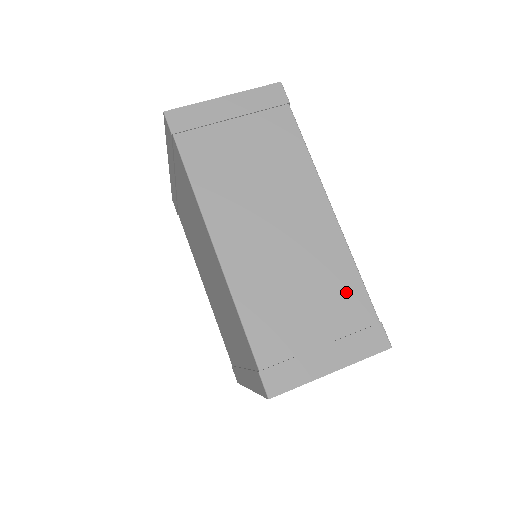
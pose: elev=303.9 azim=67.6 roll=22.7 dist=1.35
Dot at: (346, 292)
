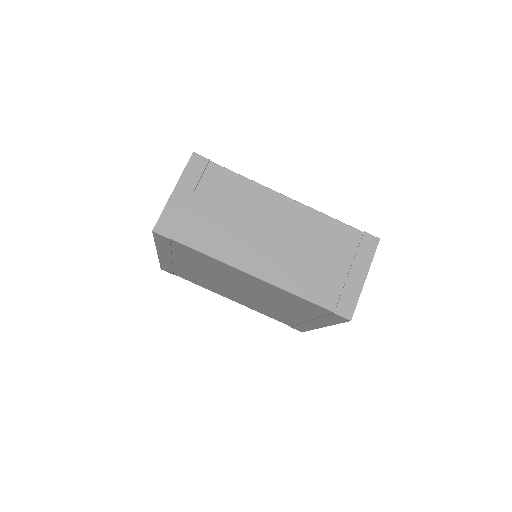
Dot at: (335, 233)
